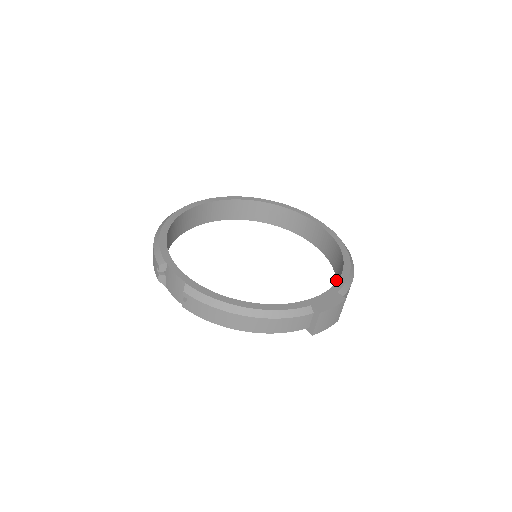
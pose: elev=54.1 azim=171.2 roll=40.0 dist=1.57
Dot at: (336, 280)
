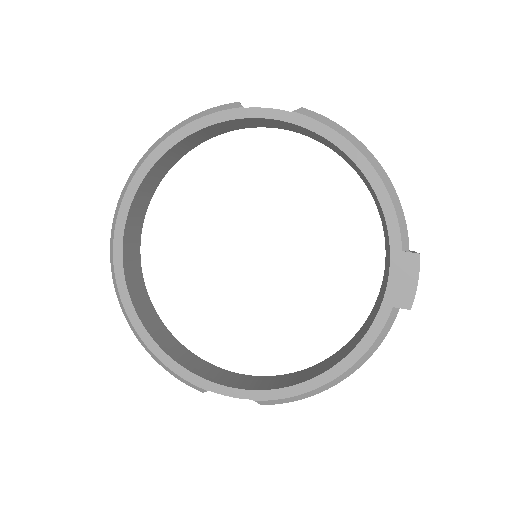
Dot at: occluded
